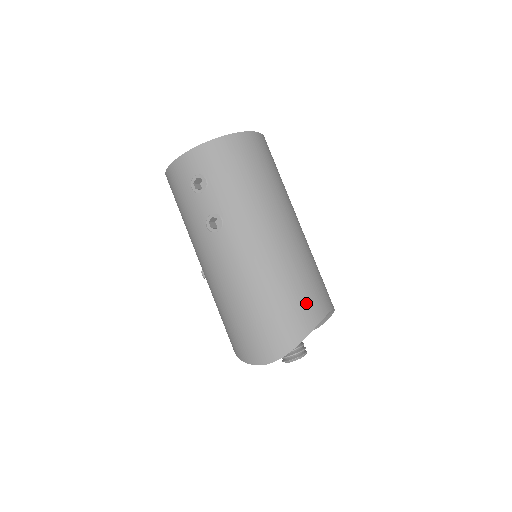
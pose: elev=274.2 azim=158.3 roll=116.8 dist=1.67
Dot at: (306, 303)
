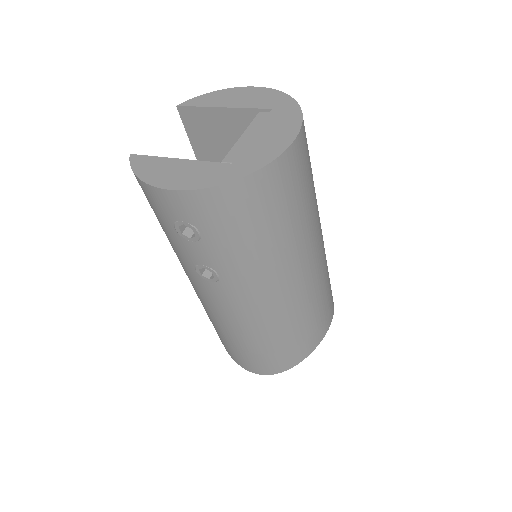
Dot at: (304, 341)
